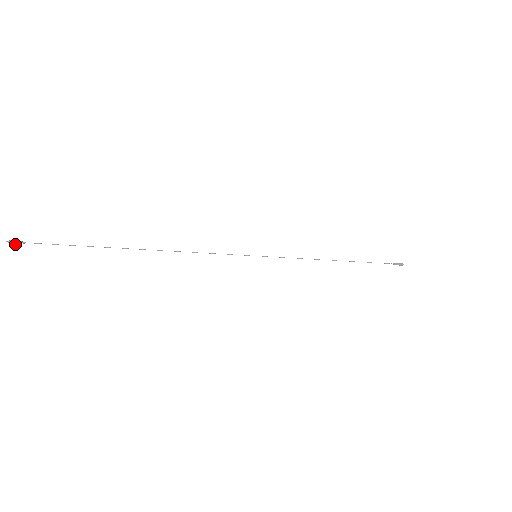
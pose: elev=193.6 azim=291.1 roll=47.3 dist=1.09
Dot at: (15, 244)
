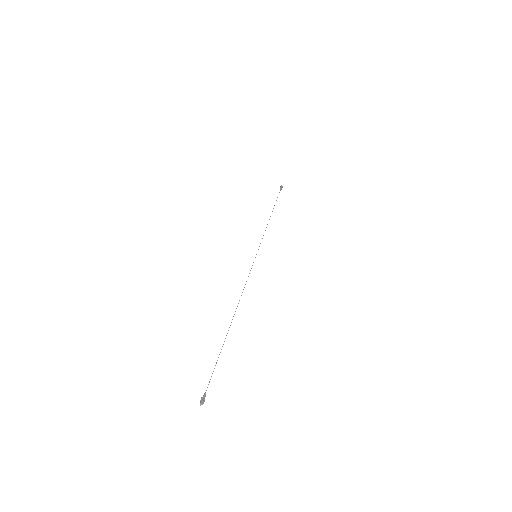
Dot at: (204, 401)
